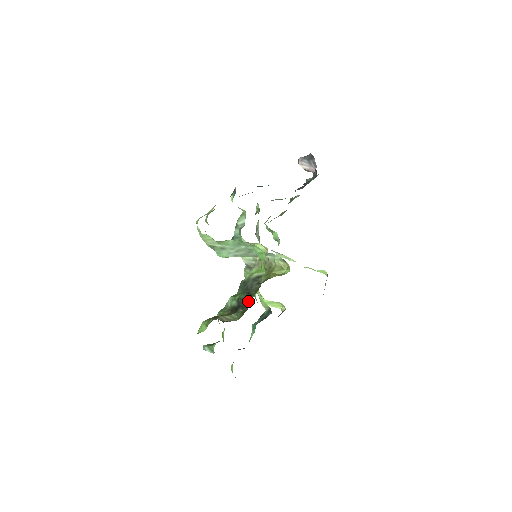
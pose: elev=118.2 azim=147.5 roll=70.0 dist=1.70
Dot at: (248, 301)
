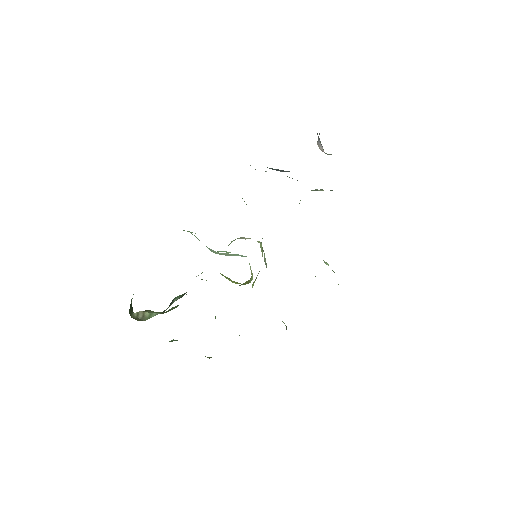
Dot at: (172, 303)
